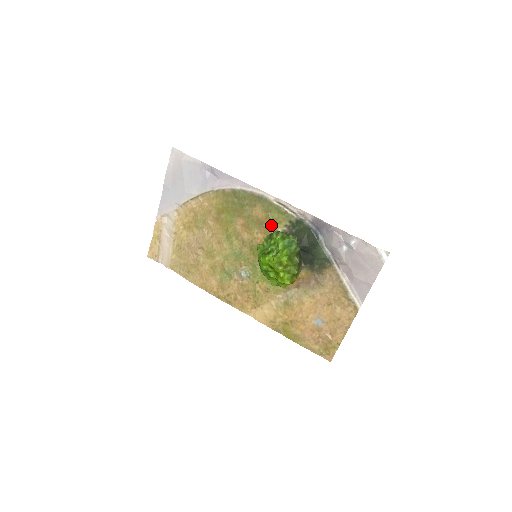
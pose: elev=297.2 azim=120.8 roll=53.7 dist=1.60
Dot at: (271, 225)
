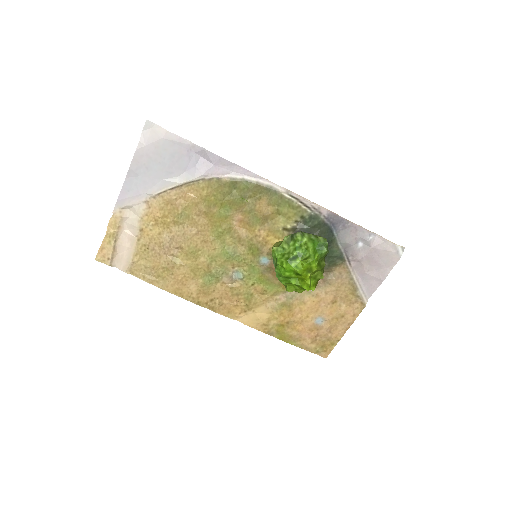
Dot at: (278, 221)
